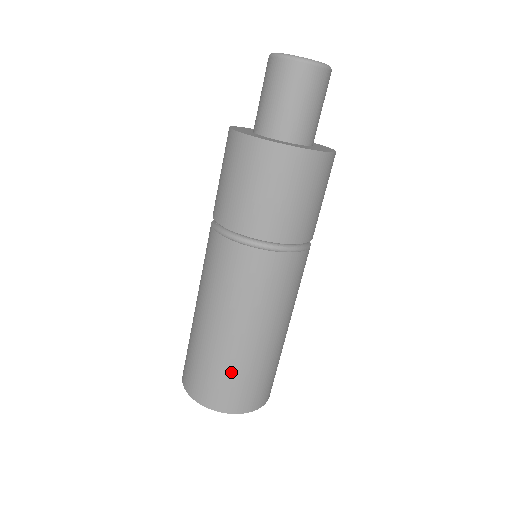
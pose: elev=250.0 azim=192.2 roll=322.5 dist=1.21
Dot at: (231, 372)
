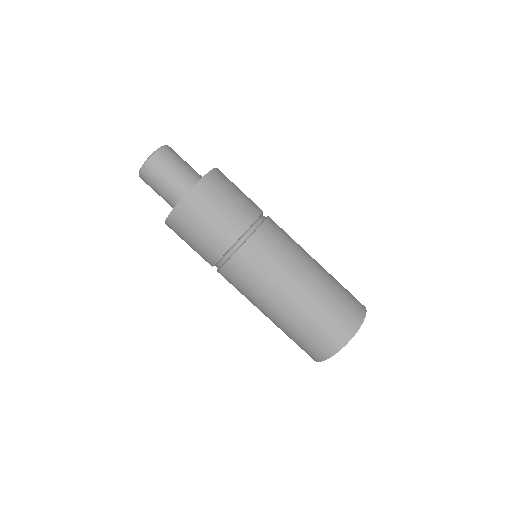
Dot at: (324, 311)
